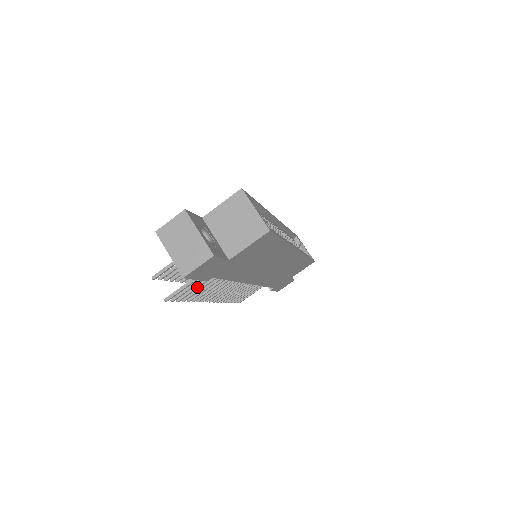
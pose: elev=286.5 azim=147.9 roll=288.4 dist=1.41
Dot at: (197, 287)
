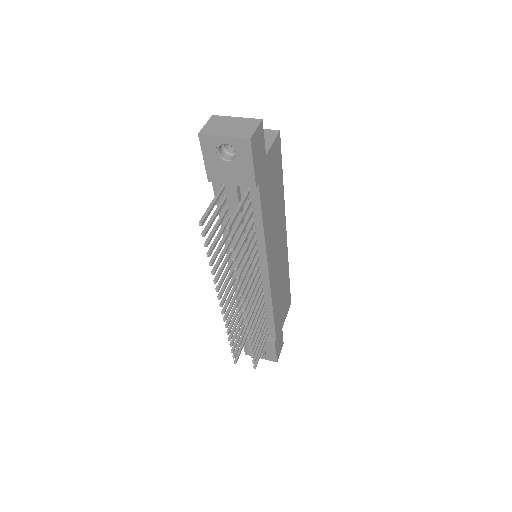
Dot at: (242, 230)
